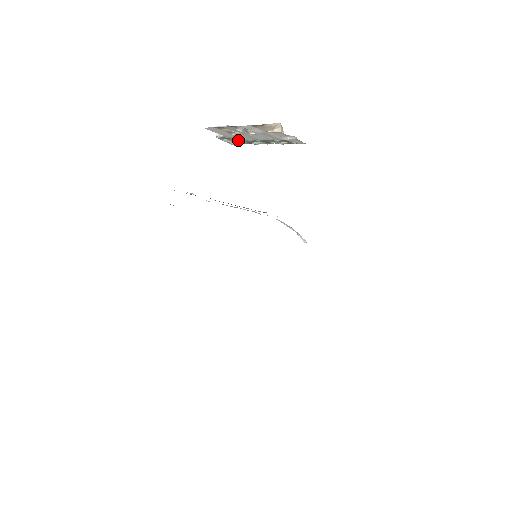
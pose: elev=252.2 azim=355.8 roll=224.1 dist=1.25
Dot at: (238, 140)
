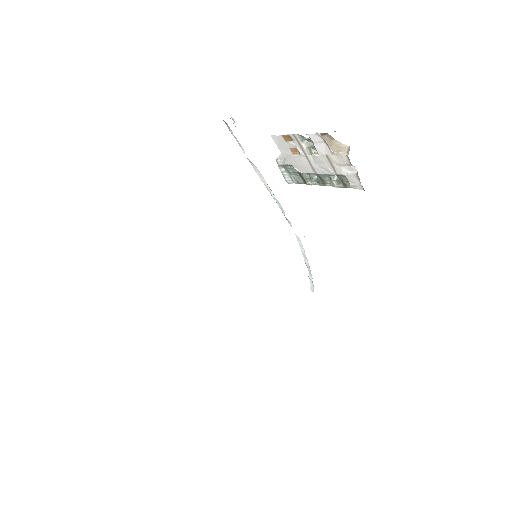
Dot at: (295, 174)
